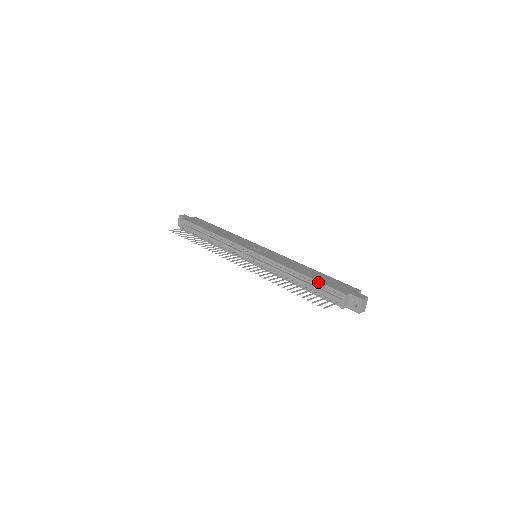
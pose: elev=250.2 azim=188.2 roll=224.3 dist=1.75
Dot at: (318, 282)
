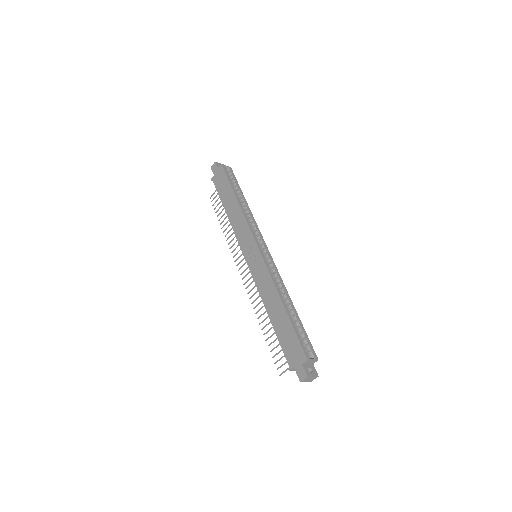
Dot at: occluded
